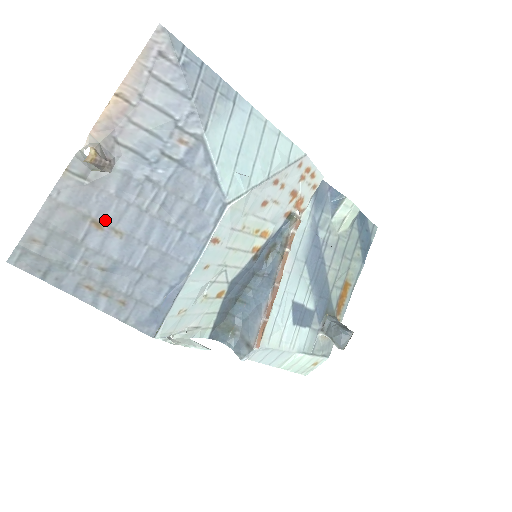
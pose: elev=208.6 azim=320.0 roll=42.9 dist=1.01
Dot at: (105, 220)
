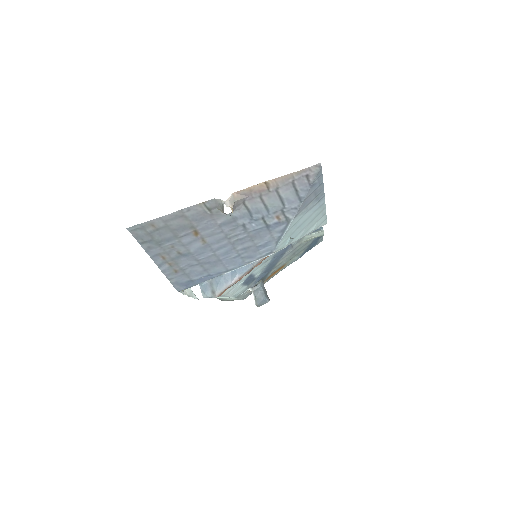
Dot at: (202, 233)
